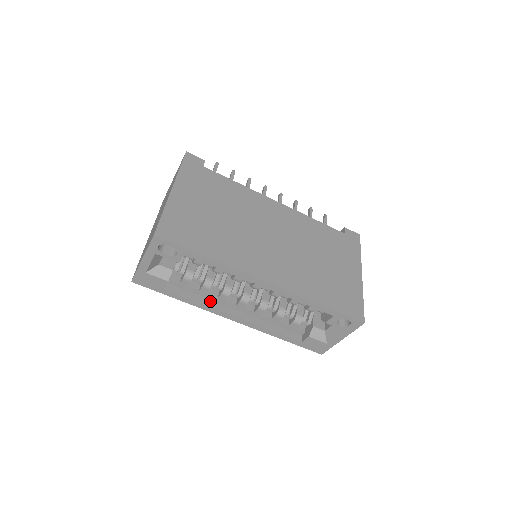
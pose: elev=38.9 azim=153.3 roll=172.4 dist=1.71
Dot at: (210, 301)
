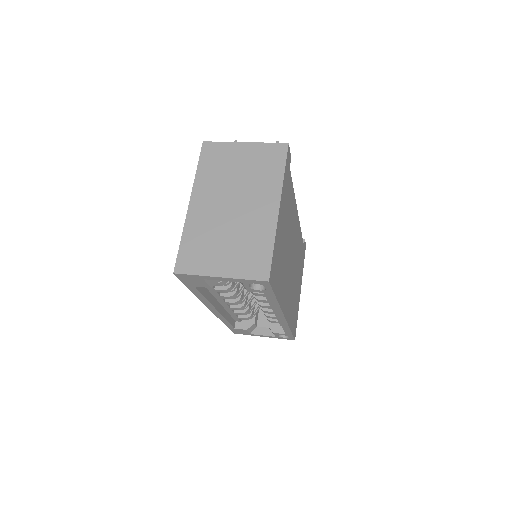
Dot at: (211, 295)
